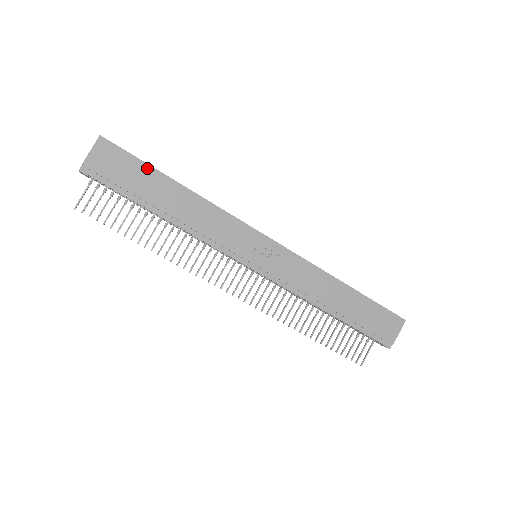
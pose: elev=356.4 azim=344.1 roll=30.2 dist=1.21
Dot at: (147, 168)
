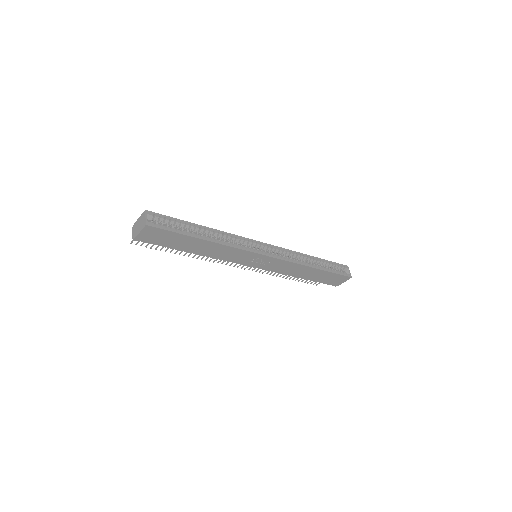
Dot at: (181, 236)
